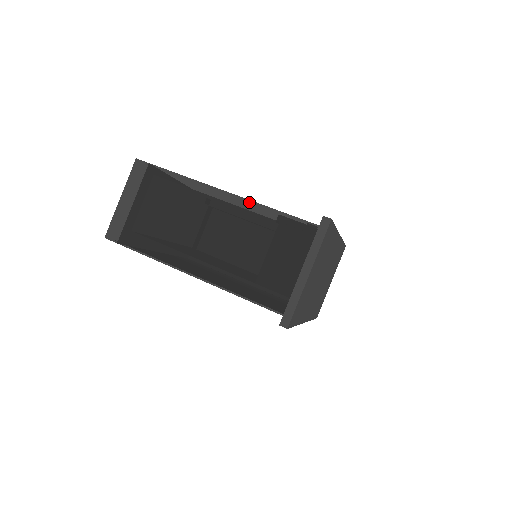
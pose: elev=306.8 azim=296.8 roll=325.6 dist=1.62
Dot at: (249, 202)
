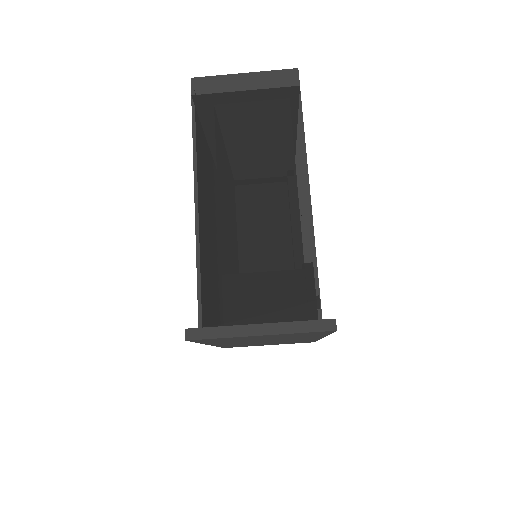
Dot at: (310, 223)
